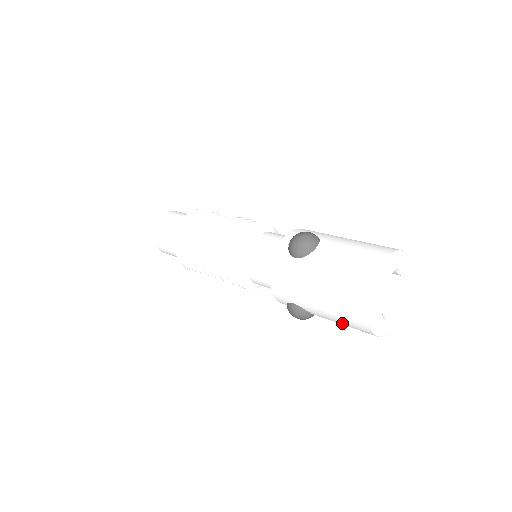
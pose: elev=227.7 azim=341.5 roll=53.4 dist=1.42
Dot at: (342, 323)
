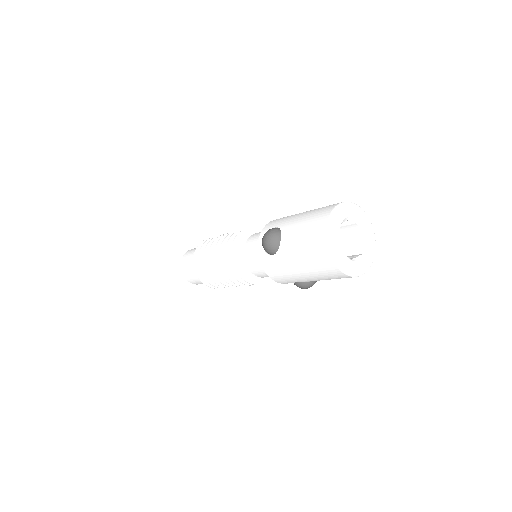
Dot at: occluded
